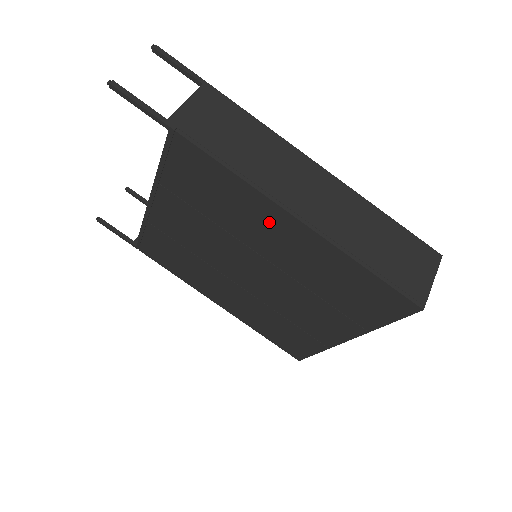
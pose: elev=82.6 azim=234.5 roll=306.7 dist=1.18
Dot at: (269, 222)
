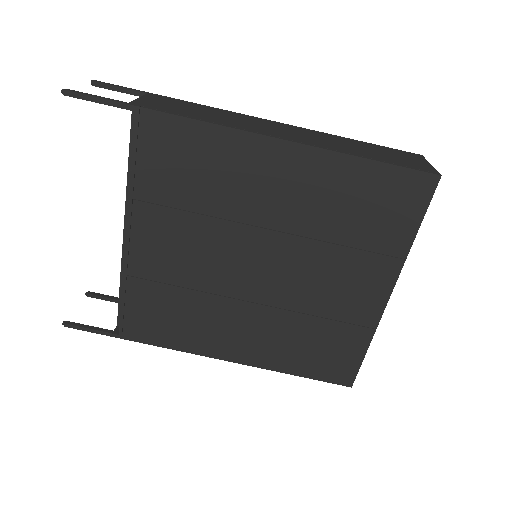
Dot at: (260, 167)
